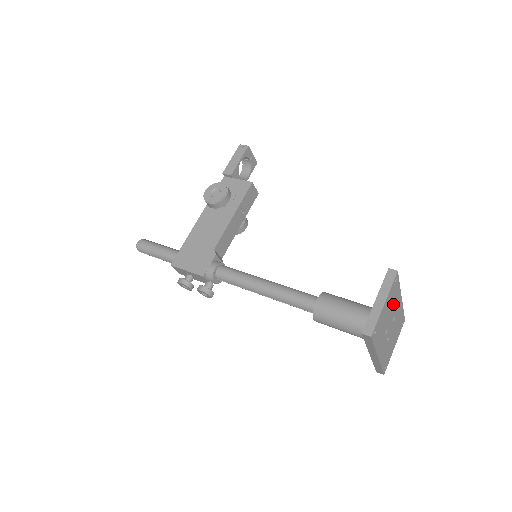
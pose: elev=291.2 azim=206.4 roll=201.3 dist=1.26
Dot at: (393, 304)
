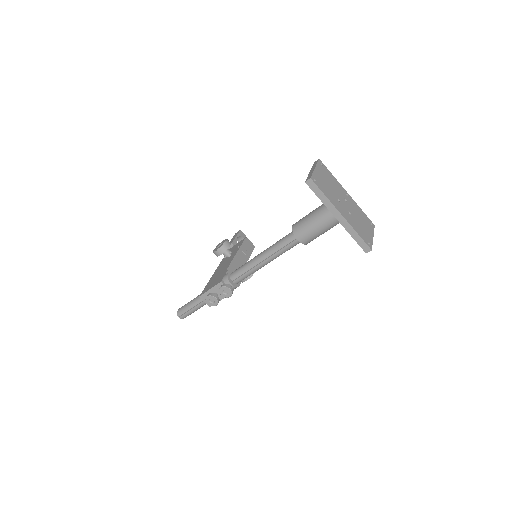
Dot at: (333, 184)
